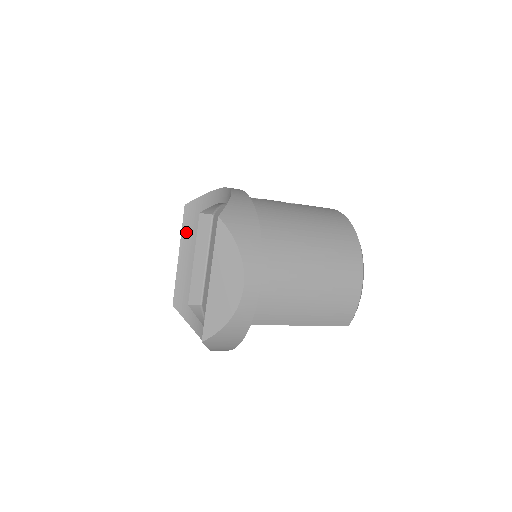
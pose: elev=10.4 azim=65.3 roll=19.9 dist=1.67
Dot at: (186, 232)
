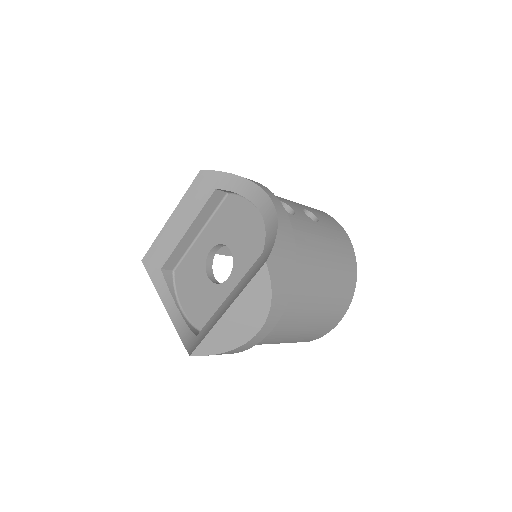
Dot at: (189, 199)
